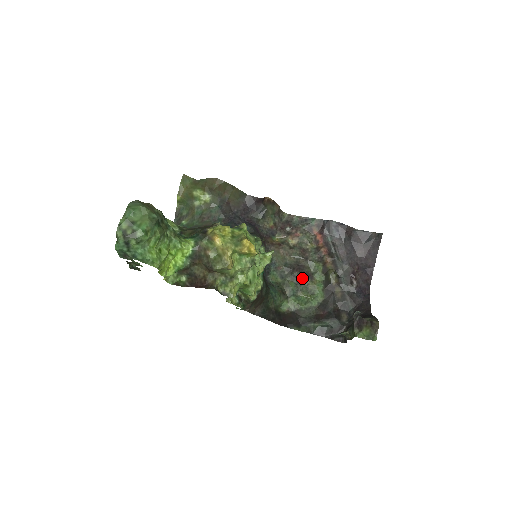
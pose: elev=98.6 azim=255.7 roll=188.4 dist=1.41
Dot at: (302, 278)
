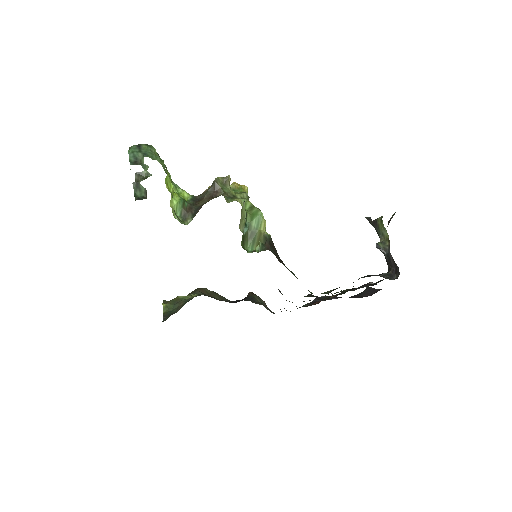
Dot at: occluded
